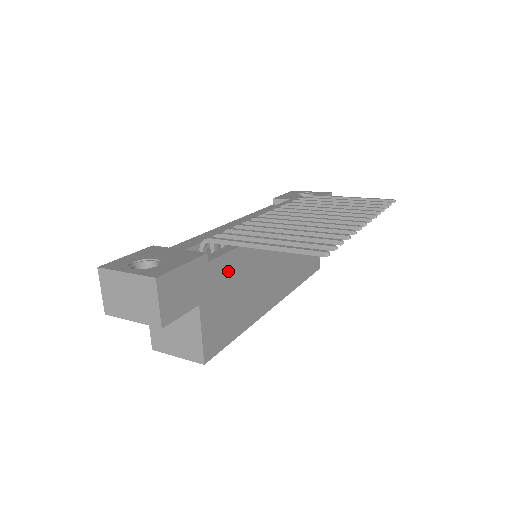
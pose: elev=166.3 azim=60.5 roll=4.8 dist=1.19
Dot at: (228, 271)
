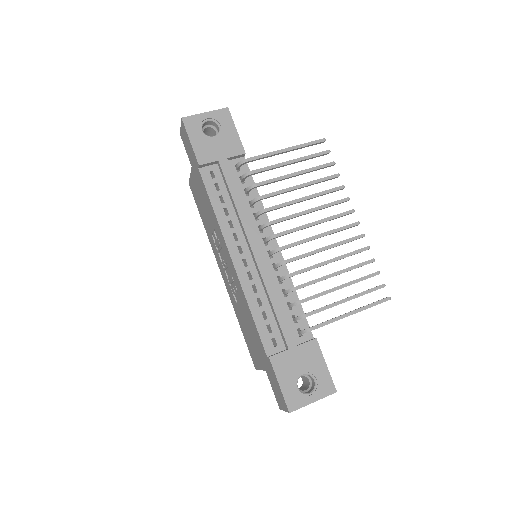
Dot at: occluded
